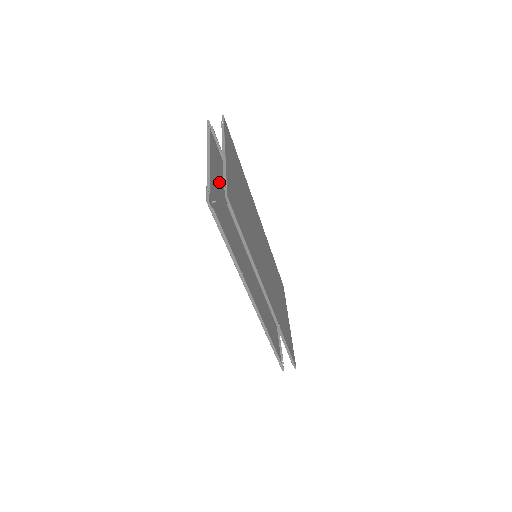
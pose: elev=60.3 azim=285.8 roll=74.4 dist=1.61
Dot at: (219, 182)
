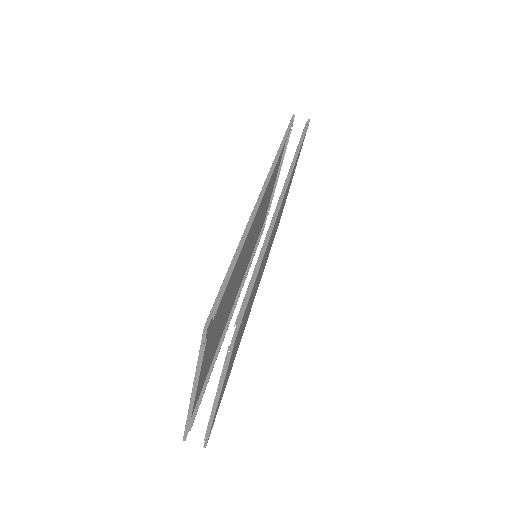
Dot at: (269, 195)
